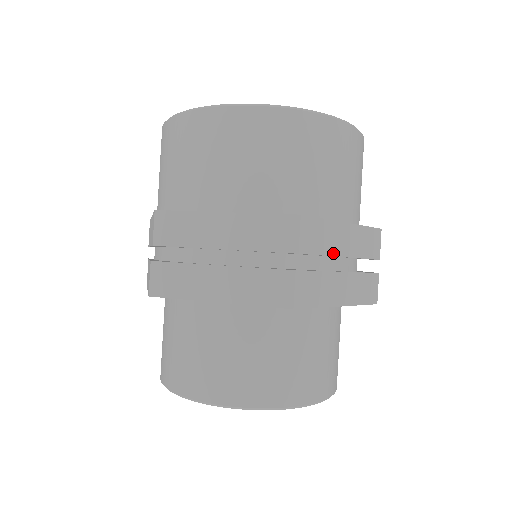
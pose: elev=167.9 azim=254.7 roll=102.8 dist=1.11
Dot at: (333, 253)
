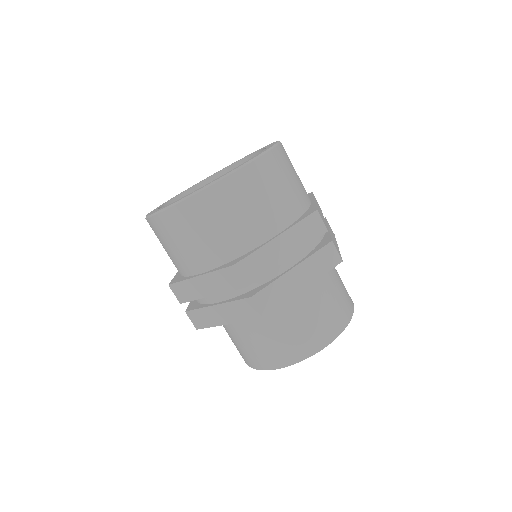
Dot at: (277, 264)
